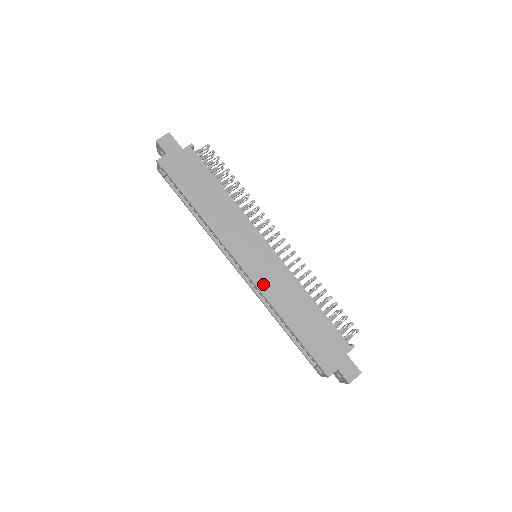
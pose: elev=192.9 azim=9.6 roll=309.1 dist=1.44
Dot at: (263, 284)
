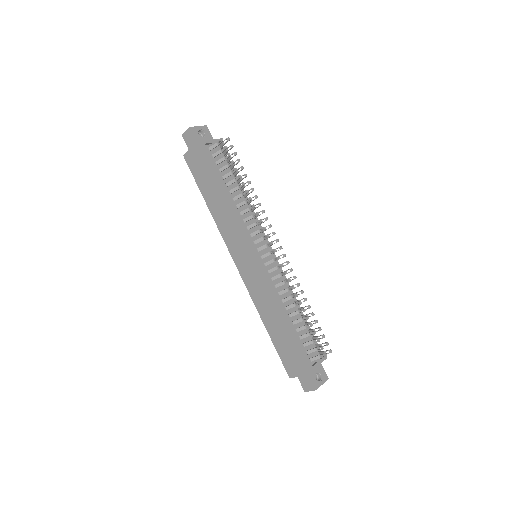
Dot at: (250, 286)
